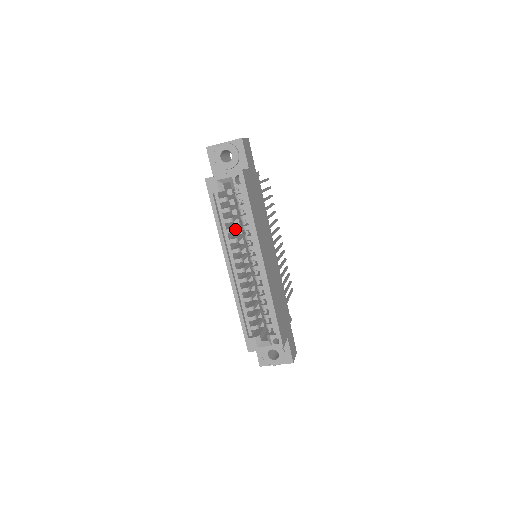
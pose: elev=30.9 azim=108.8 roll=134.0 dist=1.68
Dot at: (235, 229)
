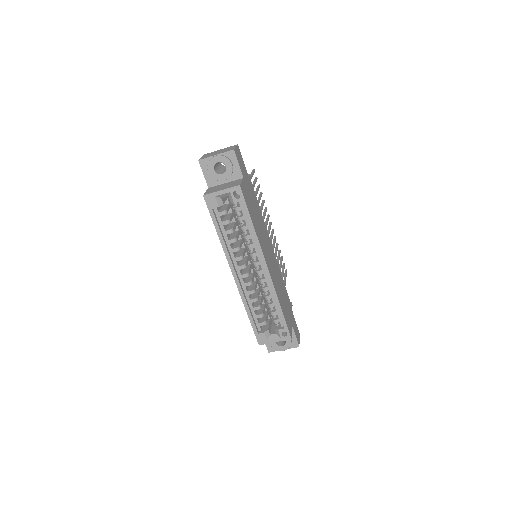
Dot at: (236, 238)
